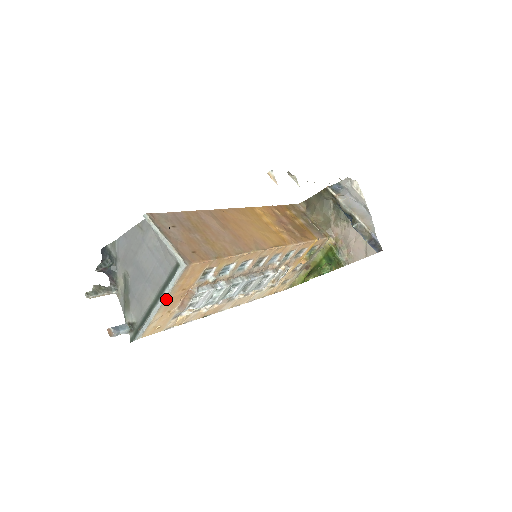
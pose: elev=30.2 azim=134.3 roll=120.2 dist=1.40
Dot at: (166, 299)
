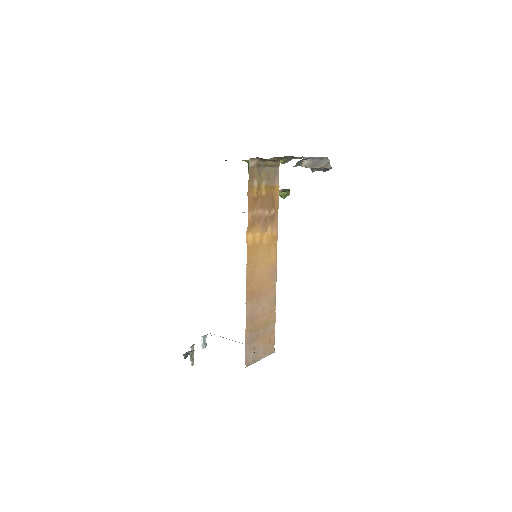
Dot at: occluded
